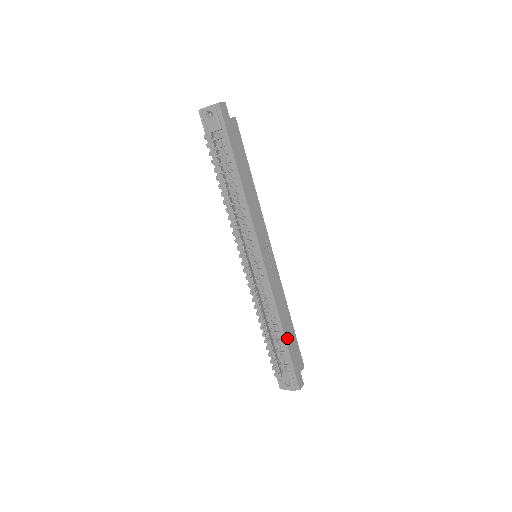
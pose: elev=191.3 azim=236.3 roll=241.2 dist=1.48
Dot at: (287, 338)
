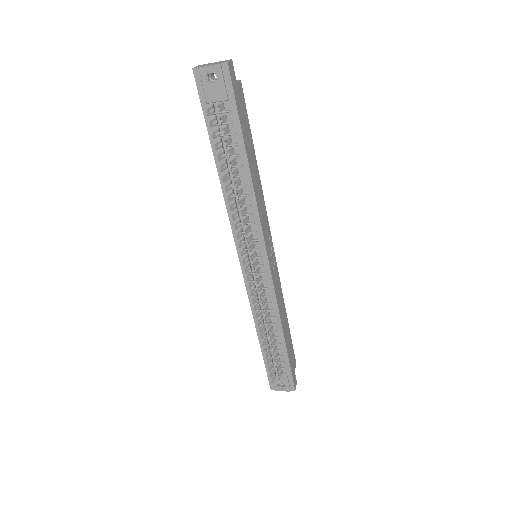
Dot at: (286, 342)
